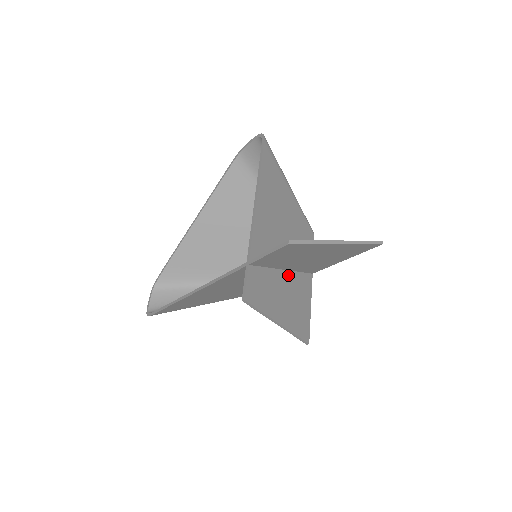
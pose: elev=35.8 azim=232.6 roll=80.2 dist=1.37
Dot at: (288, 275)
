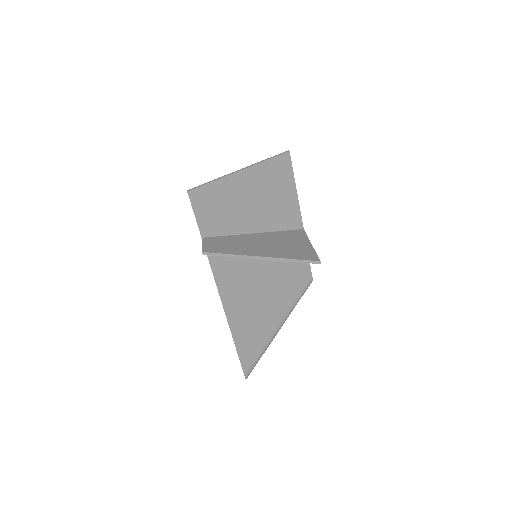
Dot at: (263, 235)
